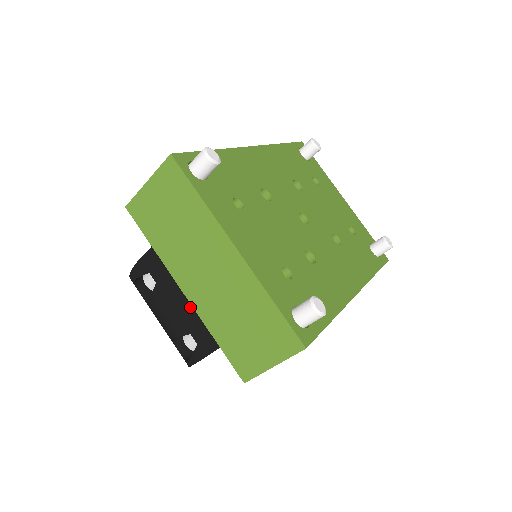
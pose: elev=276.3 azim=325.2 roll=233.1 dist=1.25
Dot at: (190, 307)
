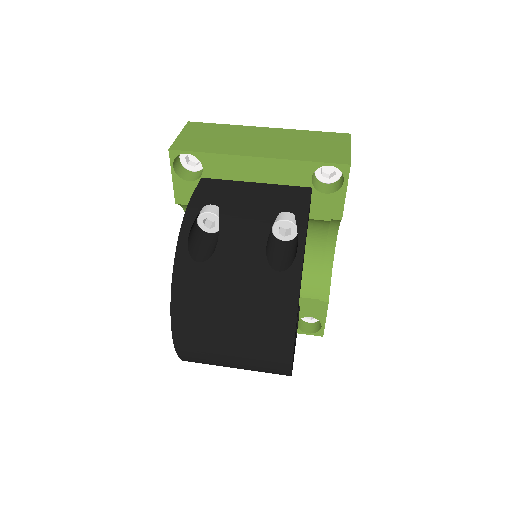
Dot at: (262, 197)
